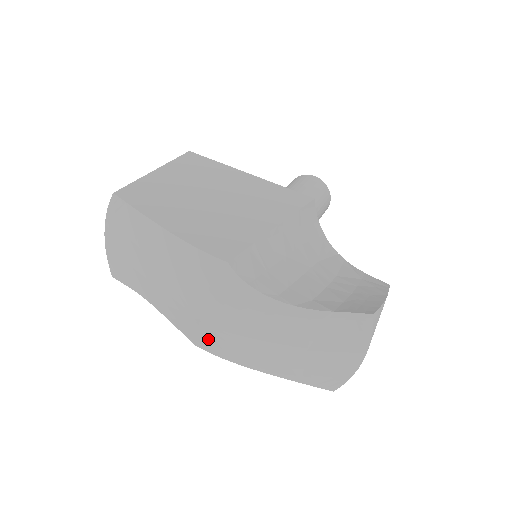
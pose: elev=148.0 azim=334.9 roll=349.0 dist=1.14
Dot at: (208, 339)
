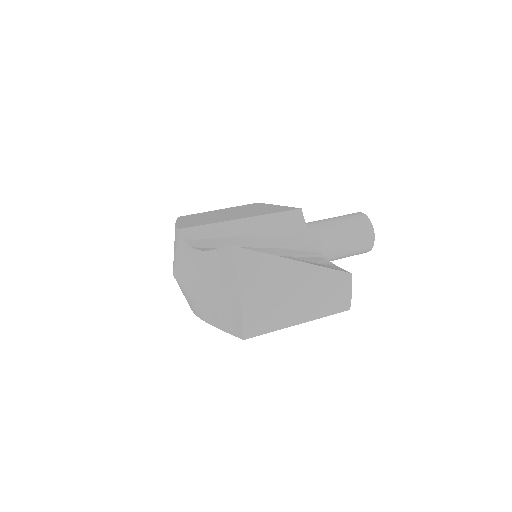
Dot at: (185, 296)
